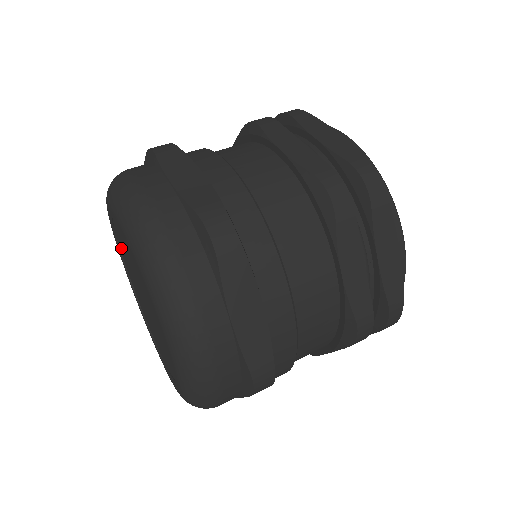
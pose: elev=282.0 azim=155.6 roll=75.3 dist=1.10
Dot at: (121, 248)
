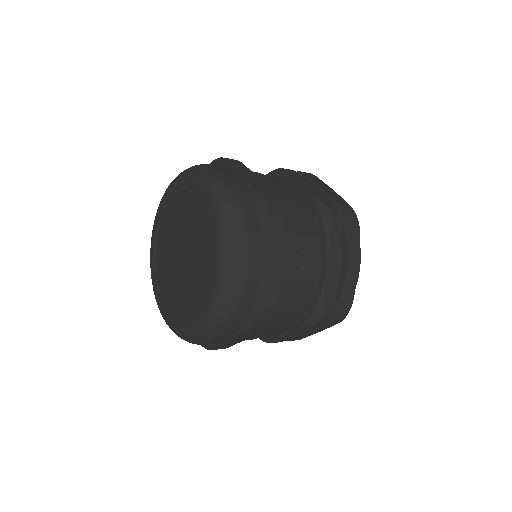
Dot at: (166, 219)
